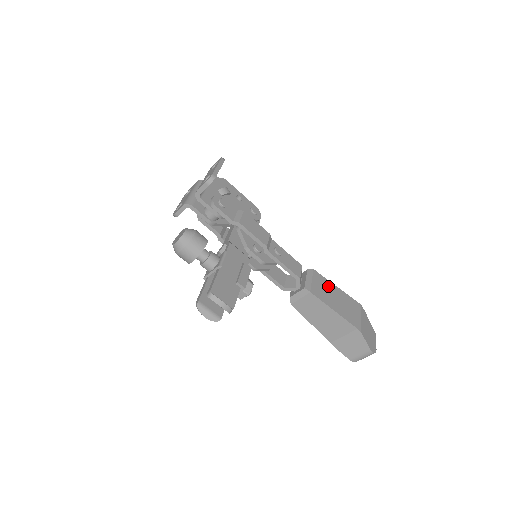
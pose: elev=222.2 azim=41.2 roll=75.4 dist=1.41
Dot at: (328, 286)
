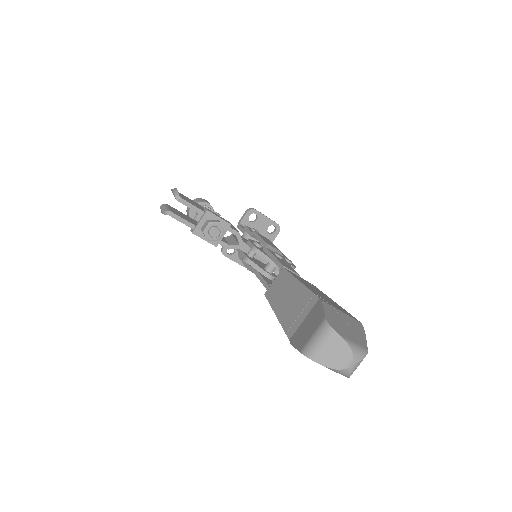
Dot at: (319, 291)
